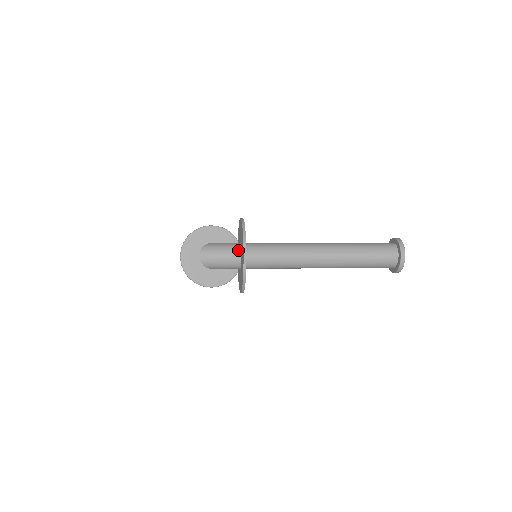
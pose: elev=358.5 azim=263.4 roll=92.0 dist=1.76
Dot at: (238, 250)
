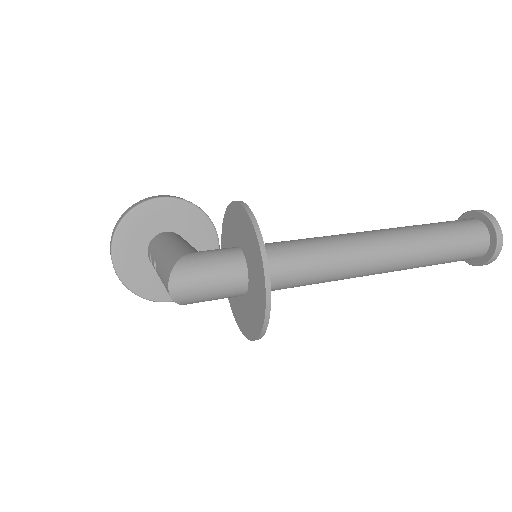
Dot at: (241, 267)
